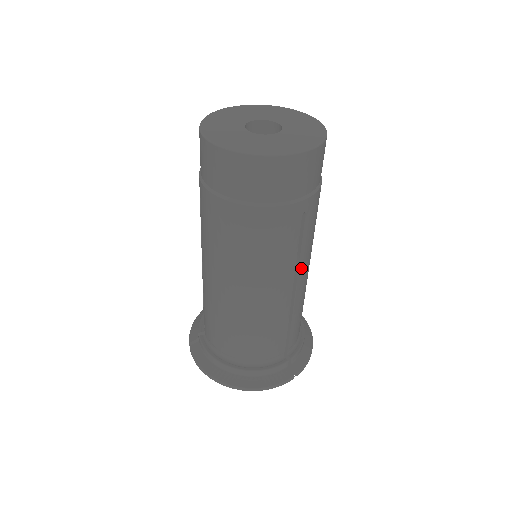
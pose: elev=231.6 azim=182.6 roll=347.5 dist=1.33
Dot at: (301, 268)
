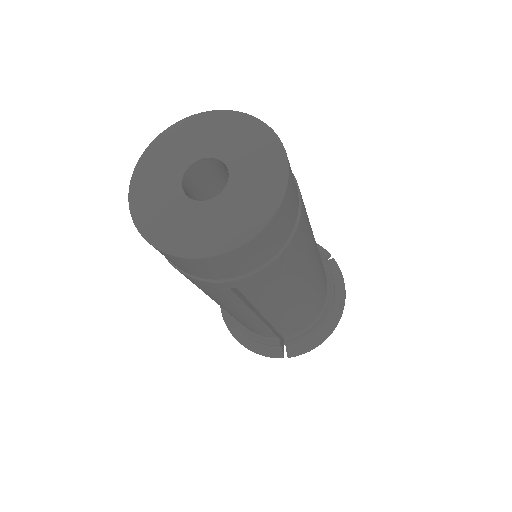
Dot at: (264, 309)
